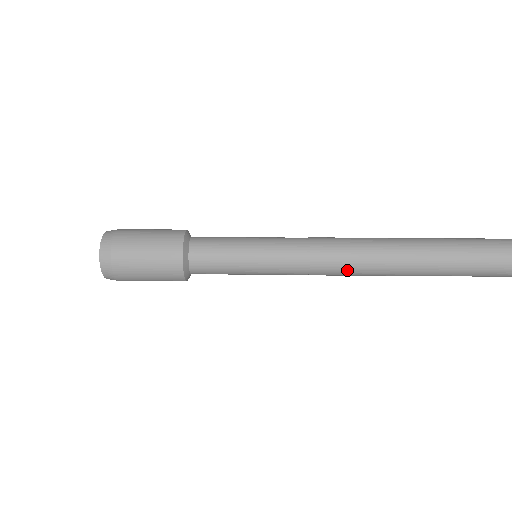
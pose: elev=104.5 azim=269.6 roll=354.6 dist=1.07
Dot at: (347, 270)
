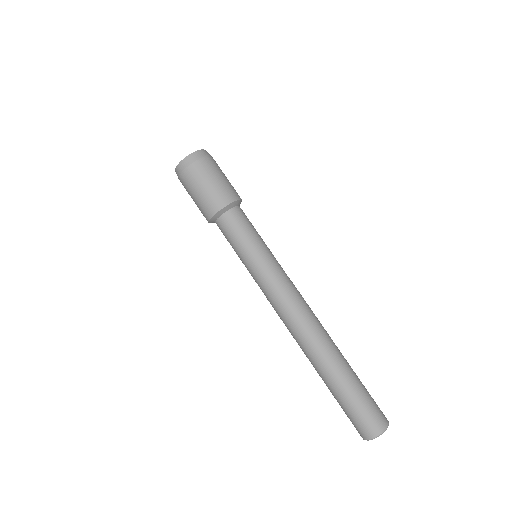
Dot at: occluded
